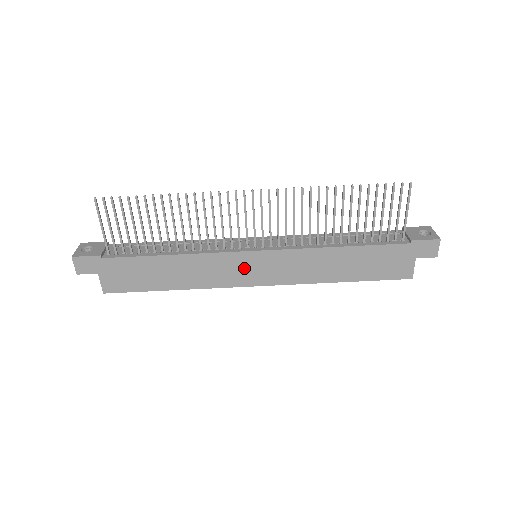
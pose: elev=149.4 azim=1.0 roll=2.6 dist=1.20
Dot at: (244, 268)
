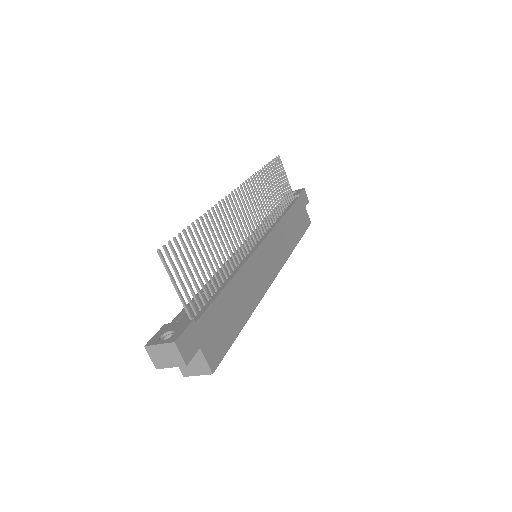
Dot at: (264, 264)
